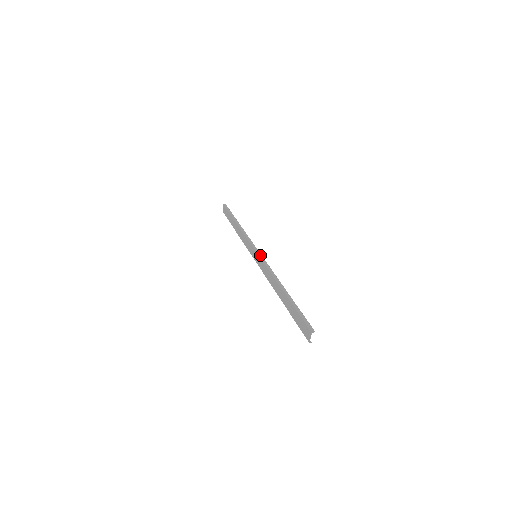
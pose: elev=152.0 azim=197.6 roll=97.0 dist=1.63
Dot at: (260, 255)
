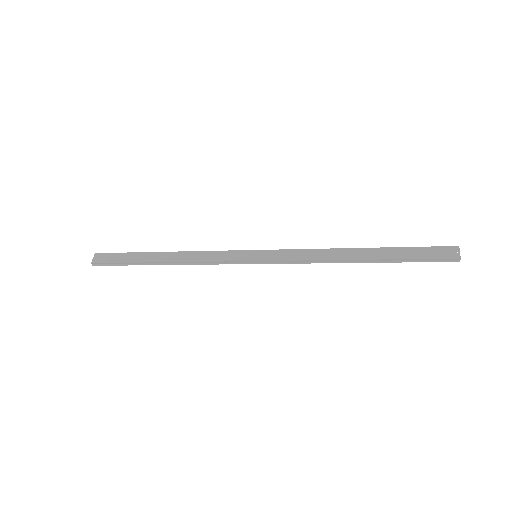
Dot at: (268, 250)
